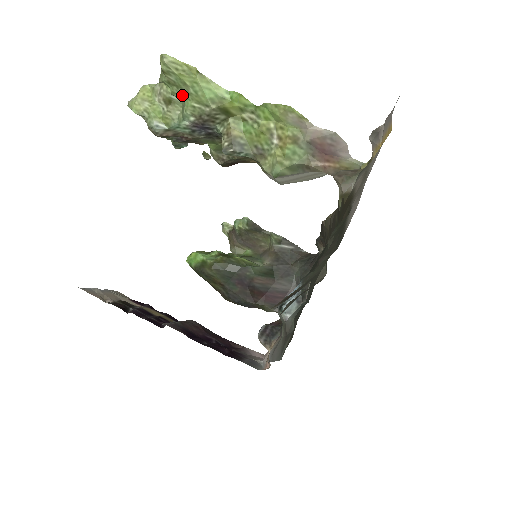
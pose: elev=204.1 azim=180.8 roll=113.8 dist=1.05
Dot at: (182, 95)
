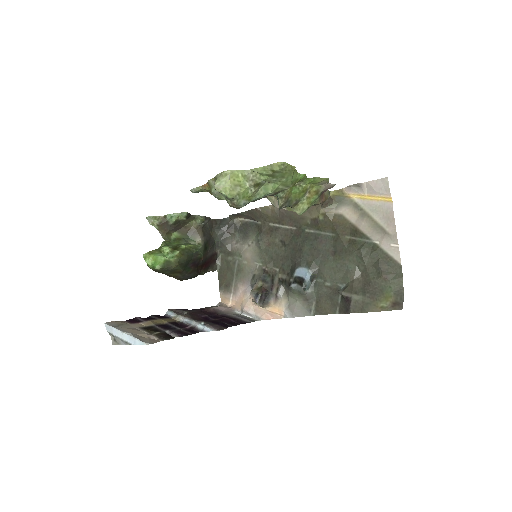
Dot at: (273, 181)
